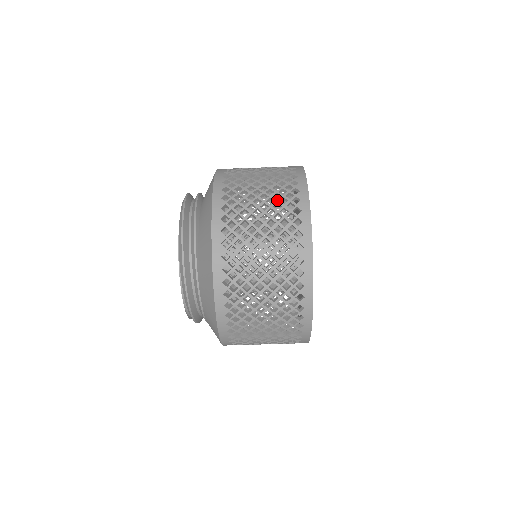
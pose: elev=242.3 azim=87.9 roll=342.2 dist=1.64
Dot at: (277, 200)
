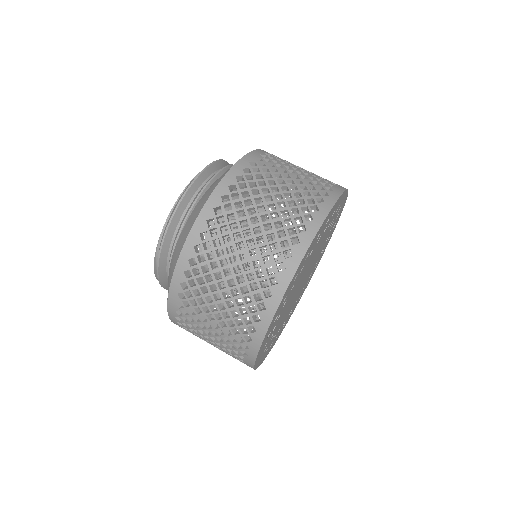
Dot at: (311, 180)
